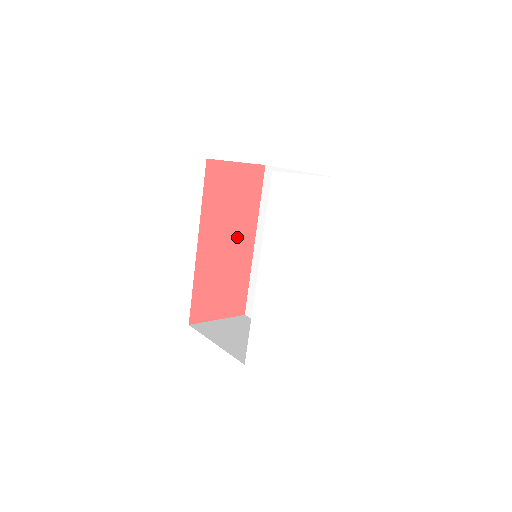
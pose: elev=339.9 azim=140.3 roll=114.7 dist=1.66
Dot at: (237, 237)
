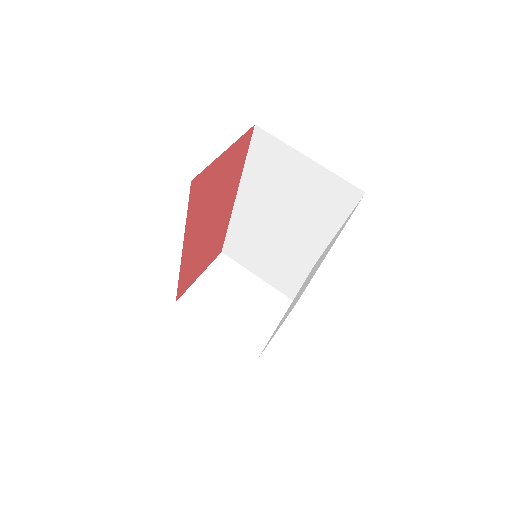
Dot at: (219, 211)
